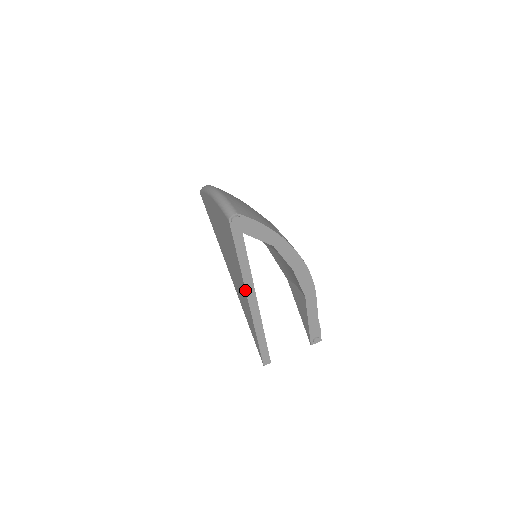
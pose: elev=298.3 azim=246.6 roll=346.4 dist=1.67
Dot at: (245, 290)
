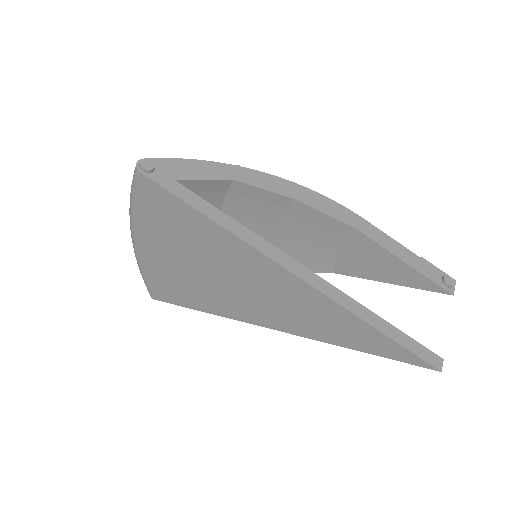
Dot at: (266, 257)
